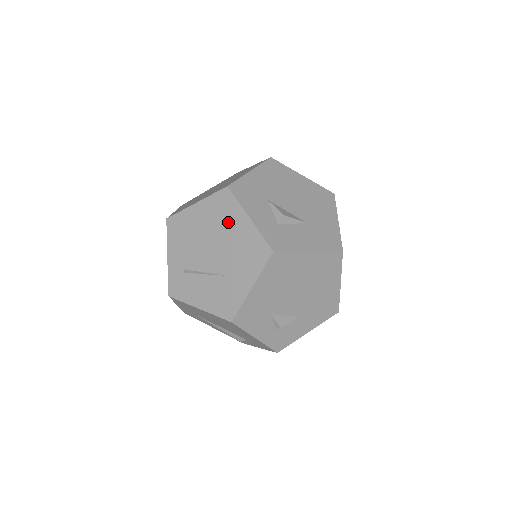
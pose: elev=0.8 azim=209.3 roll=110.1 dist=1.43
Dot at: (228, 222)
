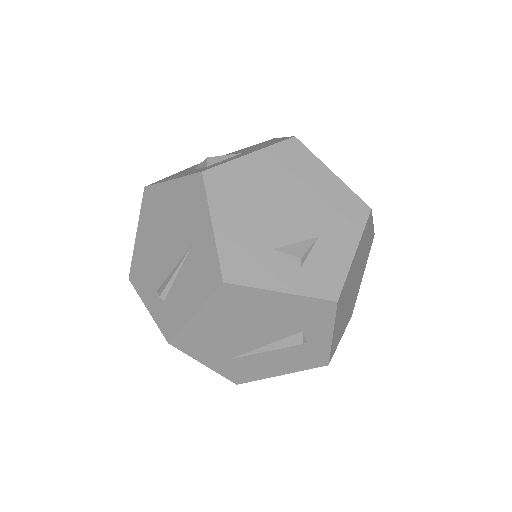
Dot at: (161, 208)
